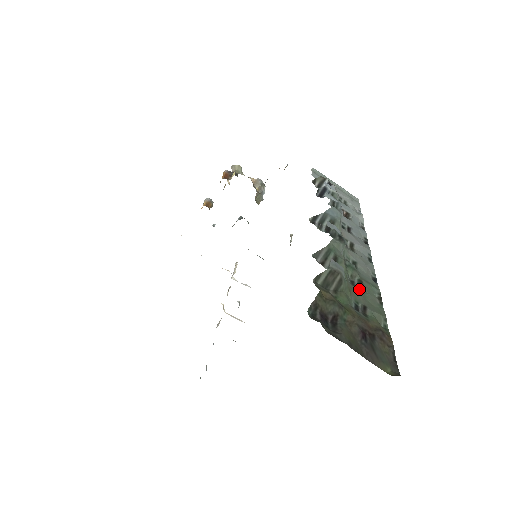
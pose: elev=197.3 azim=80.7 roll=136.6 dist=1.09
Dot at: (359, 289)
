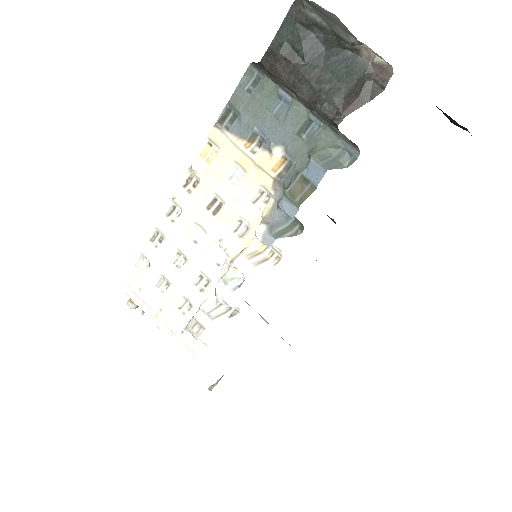
Dot at: occluded
